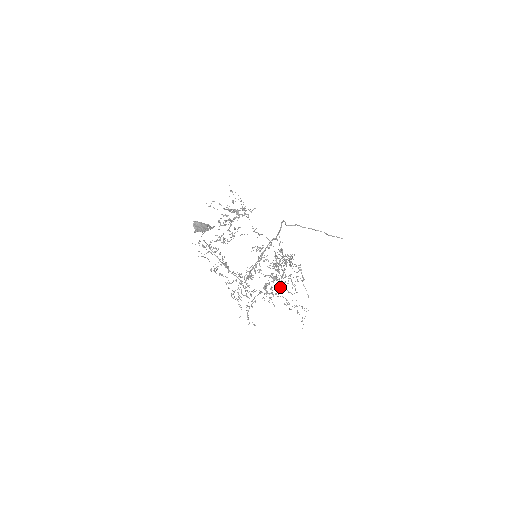
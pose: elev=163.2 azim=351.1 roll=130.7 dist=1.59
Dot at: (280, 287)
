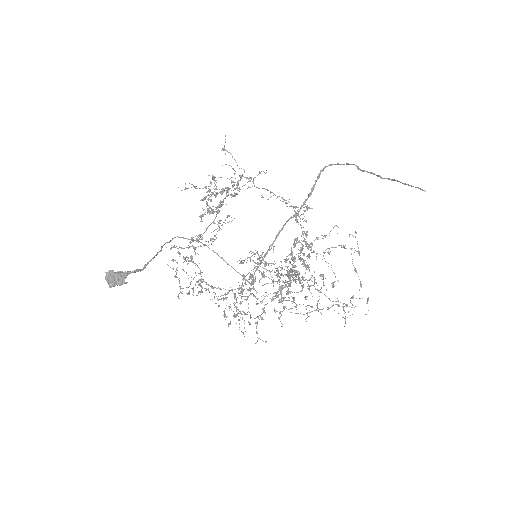
Dot at: (285, 307)
